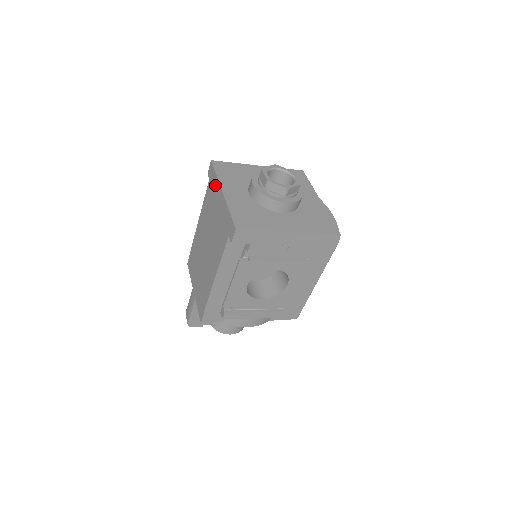
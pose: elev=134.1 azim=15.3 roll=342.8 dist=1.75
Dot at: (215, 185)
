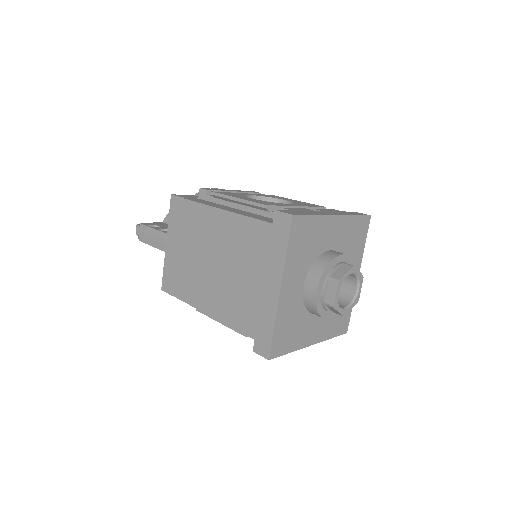
Dot at: (276, 256)
